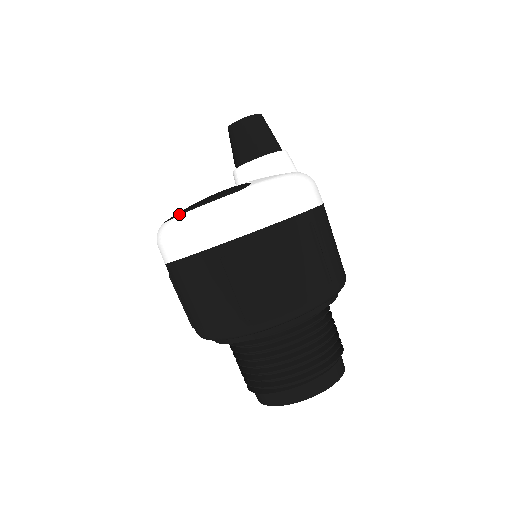
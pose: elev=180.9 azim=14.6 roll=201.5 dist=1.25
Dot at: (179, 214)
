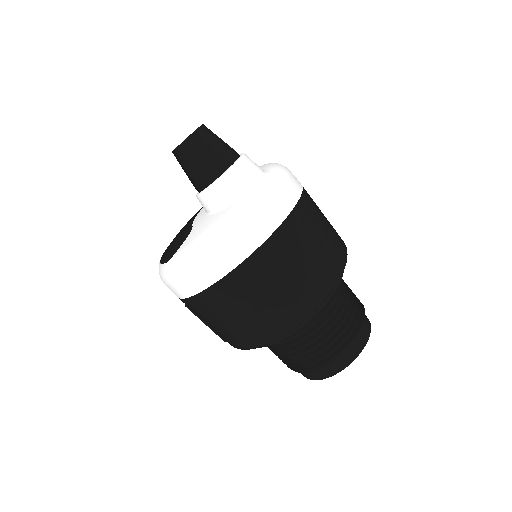
Dot at: occluded
